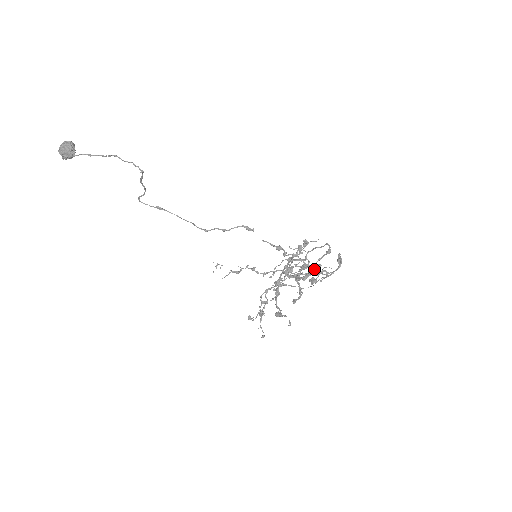
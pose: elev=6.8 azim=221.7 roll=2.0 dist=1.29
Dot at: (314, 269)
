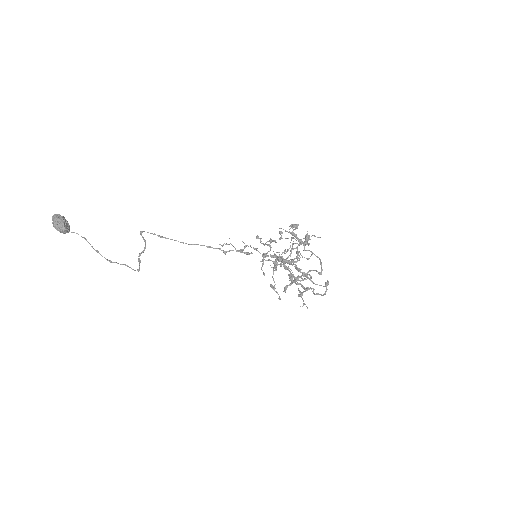
Dot at: (306, 276)
